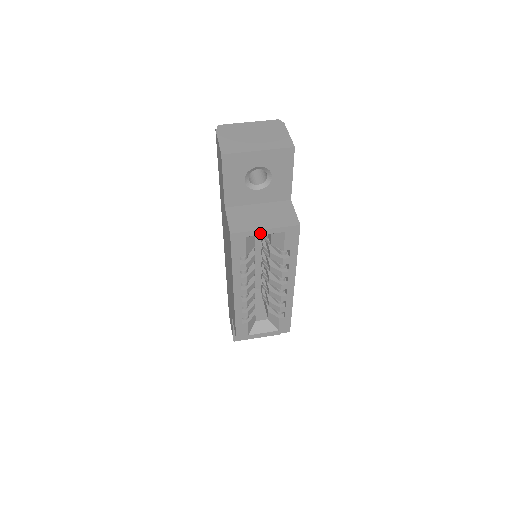
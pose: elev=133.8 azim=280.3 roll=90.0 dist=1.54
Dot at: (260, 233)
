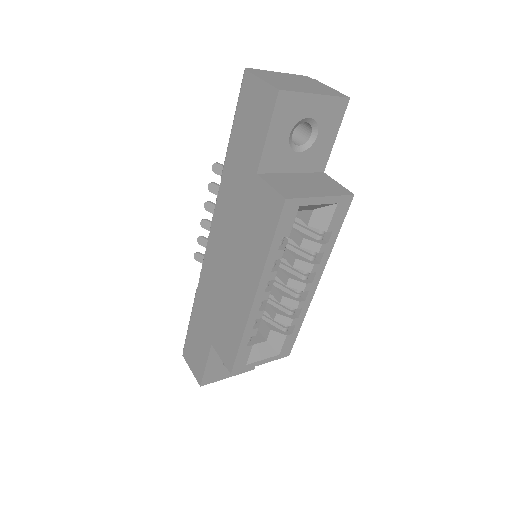
Dot at: (315, 202)
